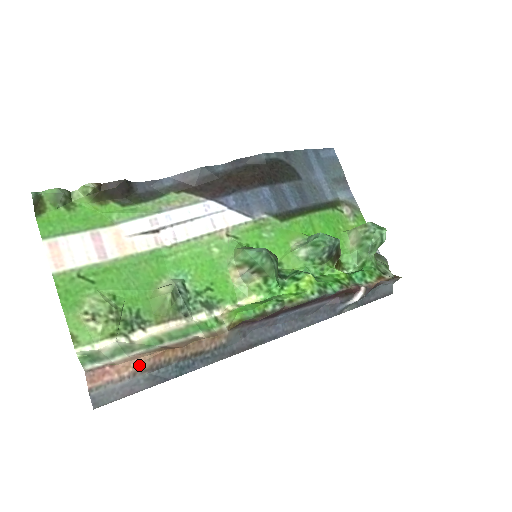
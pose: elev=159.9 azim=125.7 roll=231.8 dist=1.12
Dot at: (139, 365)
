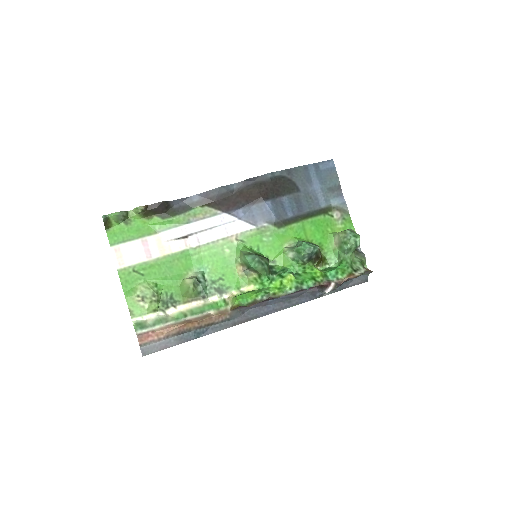
Dot at: (170, 332)
